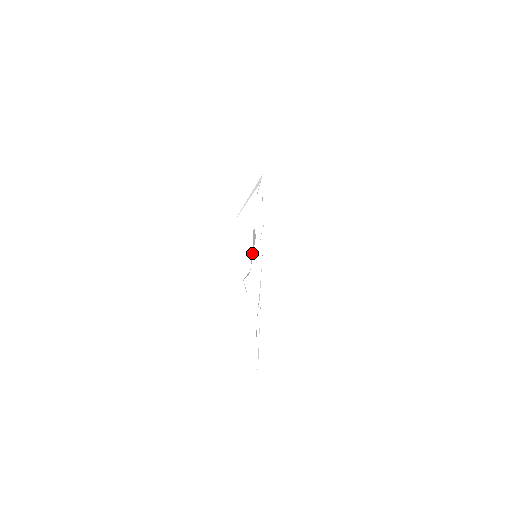
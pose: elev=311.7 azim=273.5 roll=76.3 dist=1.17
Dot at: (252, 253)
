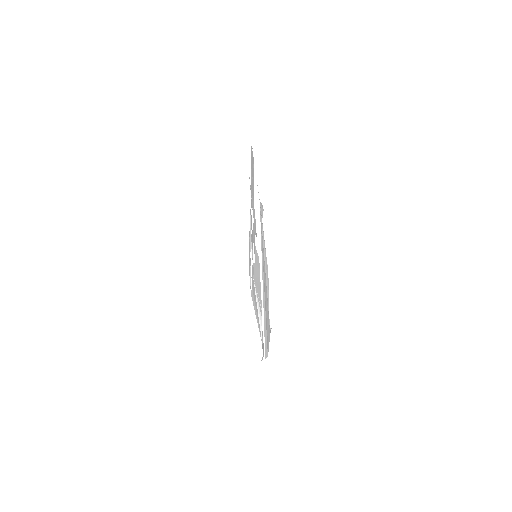
Dot at: (256, 270)
